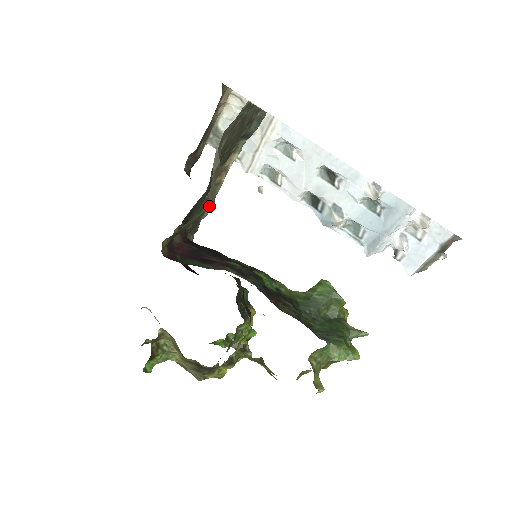
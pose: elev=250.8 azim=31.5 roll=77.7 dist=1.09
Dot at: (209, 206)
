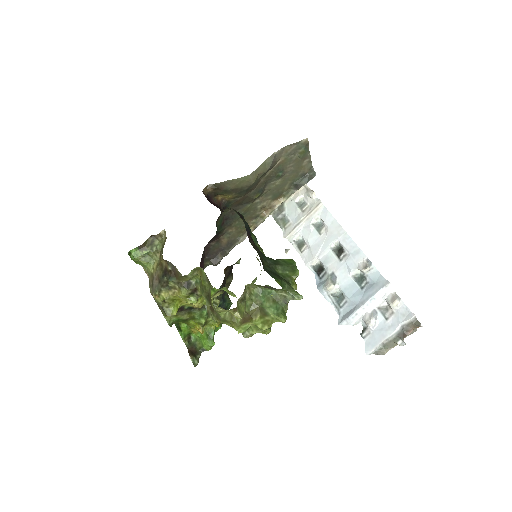
Dot at: (250, 179)
